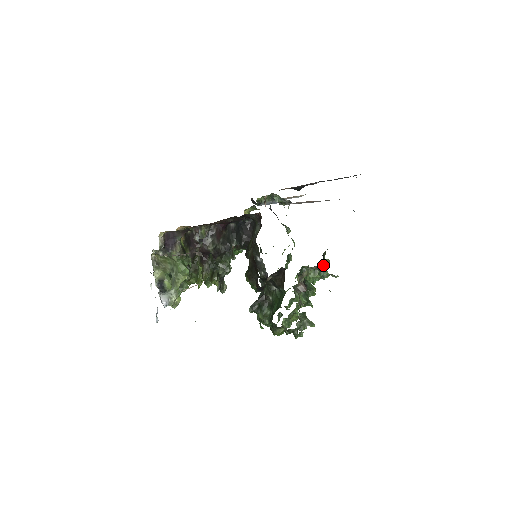
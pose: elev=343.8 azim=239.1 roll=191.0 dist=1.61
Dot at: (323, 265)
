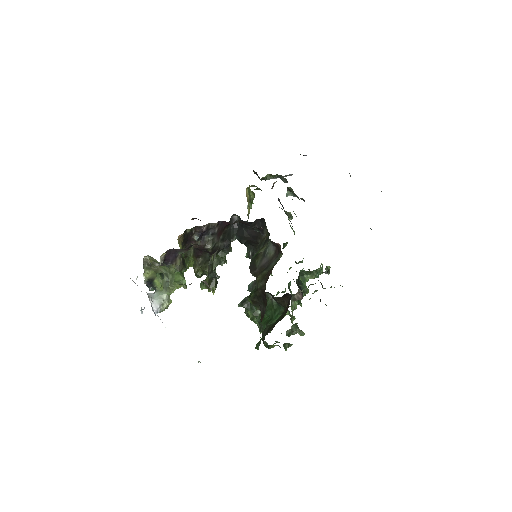
Dot at: (323, 272)
